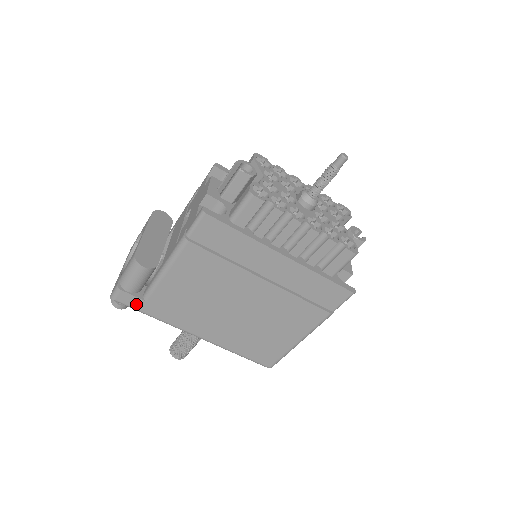
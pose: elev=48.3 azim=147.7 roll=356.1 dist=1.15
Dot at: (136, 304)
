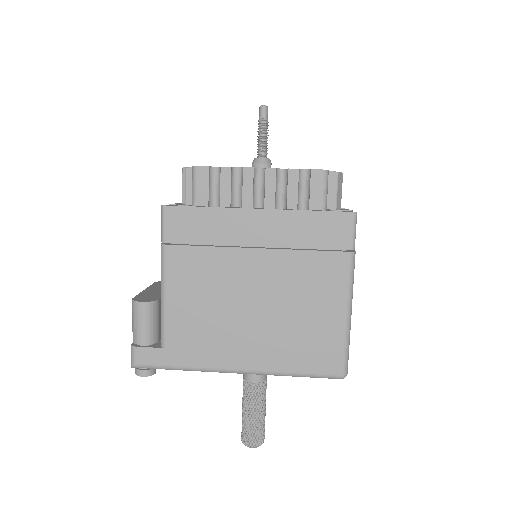
Dot at: (157, 358)
